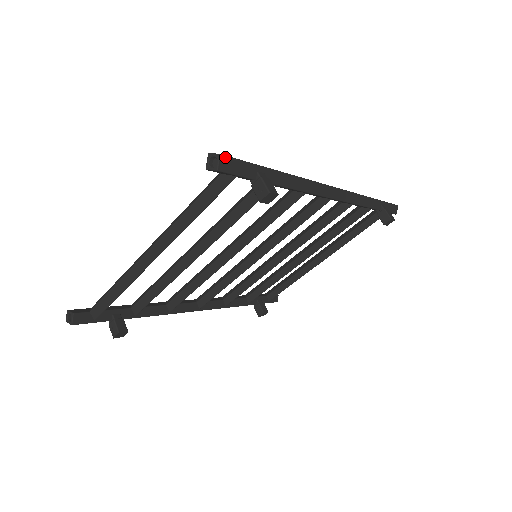
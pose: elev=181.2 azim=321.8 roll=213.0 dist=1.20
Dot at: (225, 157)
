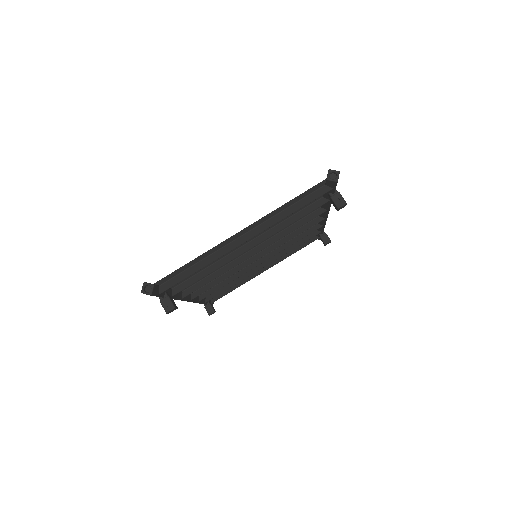
Dot at: occluded
